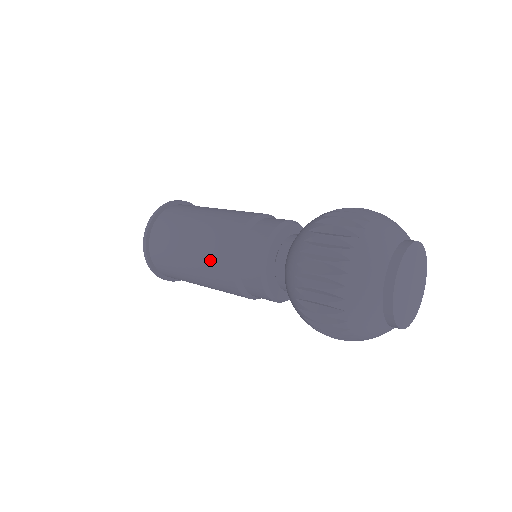
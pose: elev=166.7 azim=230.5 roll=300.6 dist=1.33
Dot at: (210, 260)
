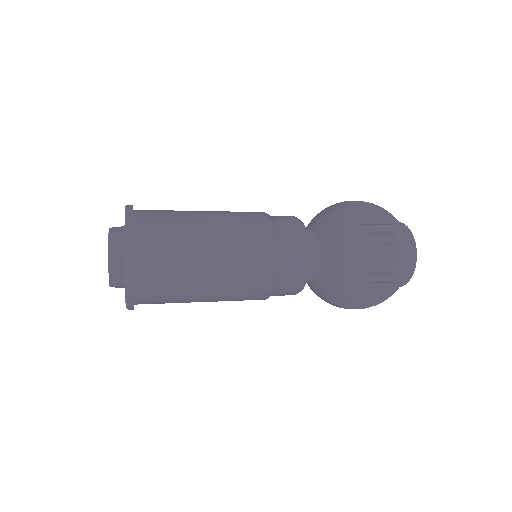
Dot at: (241, 219)
